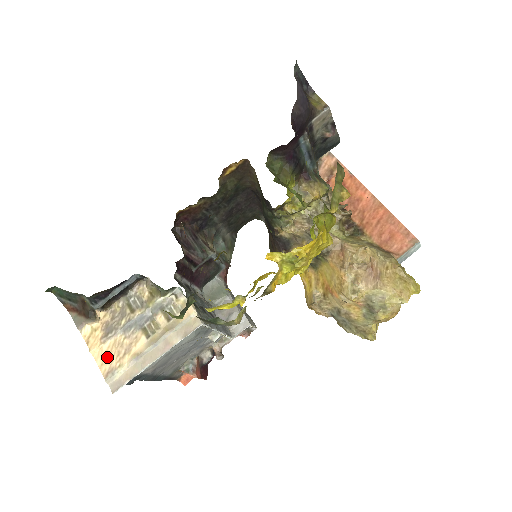
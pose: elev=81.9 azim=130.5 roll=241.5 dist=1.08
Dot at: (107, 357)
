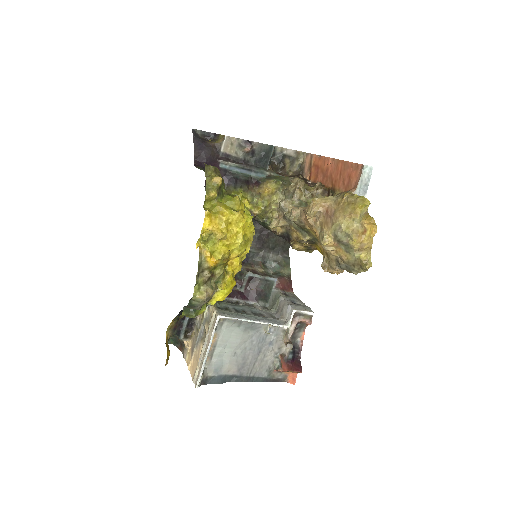
Dot at: (193, 367)
